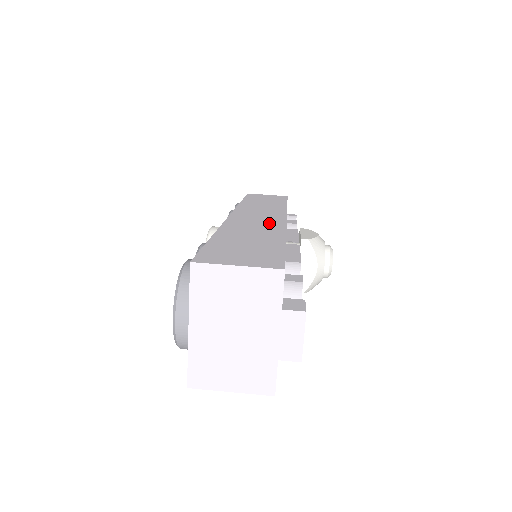
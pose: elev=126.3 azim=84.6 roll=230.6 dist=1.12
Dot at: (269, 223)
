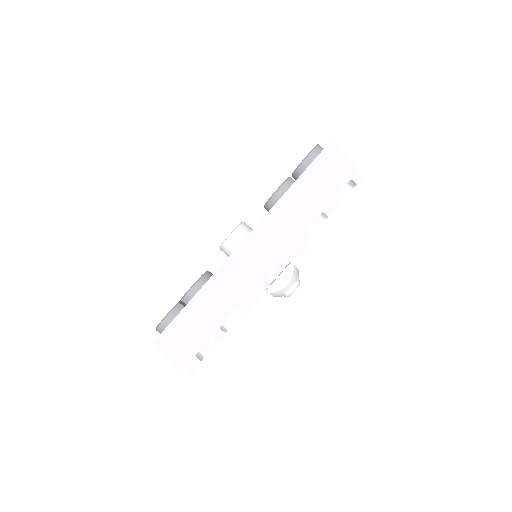
Dot at: (243, 284)
